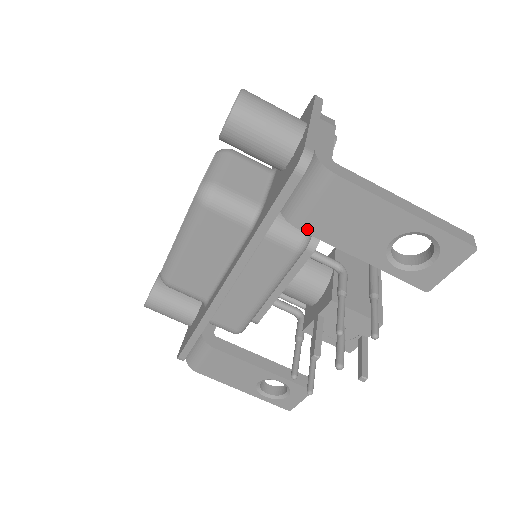
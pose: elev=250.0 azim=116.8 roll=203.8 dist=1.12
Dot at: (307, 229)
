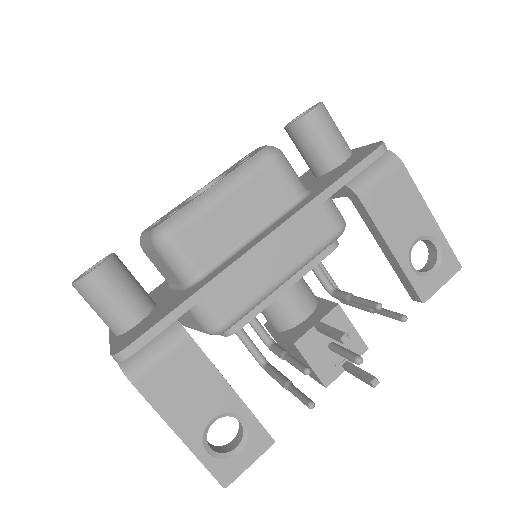
Dot at: (366, 203)
